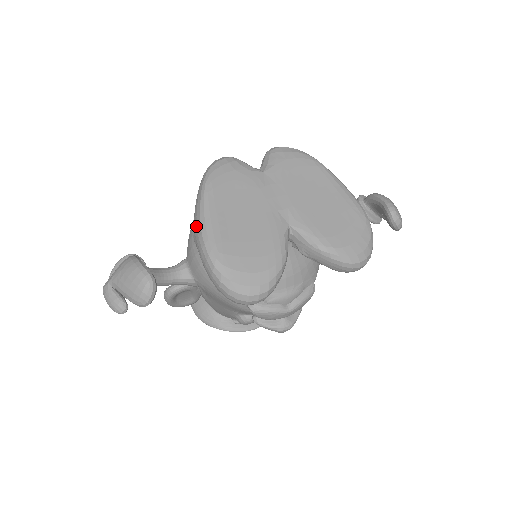
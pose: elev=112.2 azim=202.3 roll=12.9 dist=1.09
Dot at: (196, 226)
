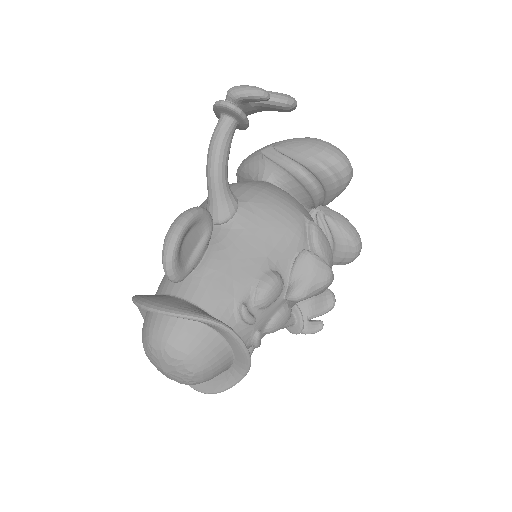
Dot at: occluded
